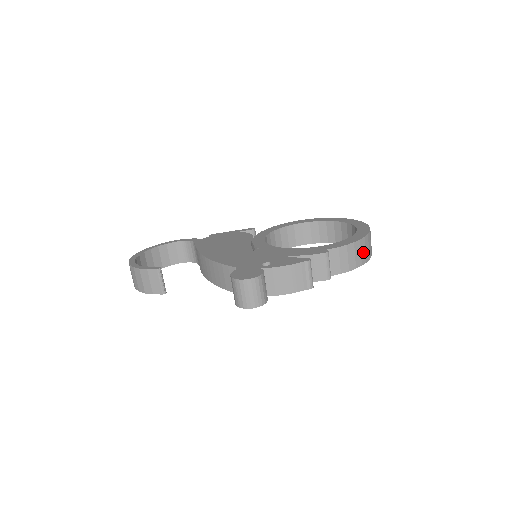
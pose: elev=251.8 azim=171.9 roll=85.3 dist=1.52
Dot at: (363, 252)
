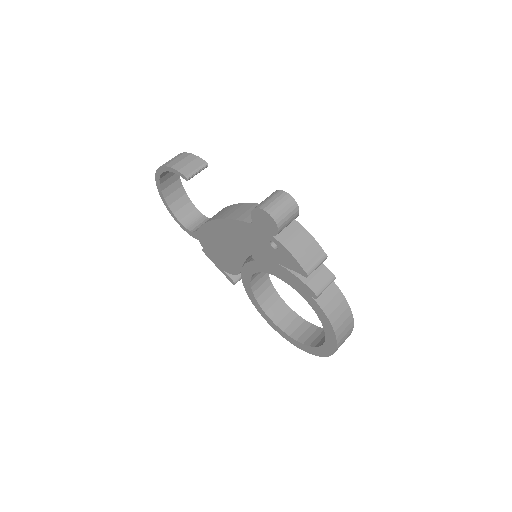
Dot at: (343, 326)
